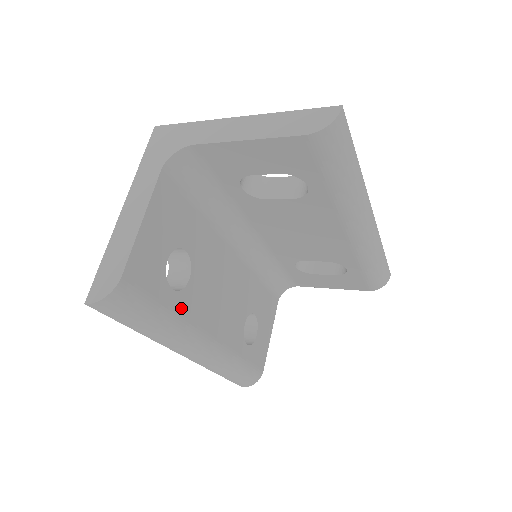
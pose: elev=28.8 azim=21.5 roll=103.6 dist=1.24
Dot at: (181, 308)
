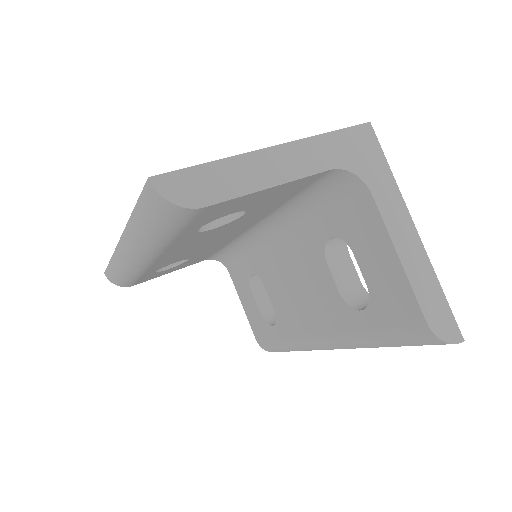
Dot at: (180, 240)
